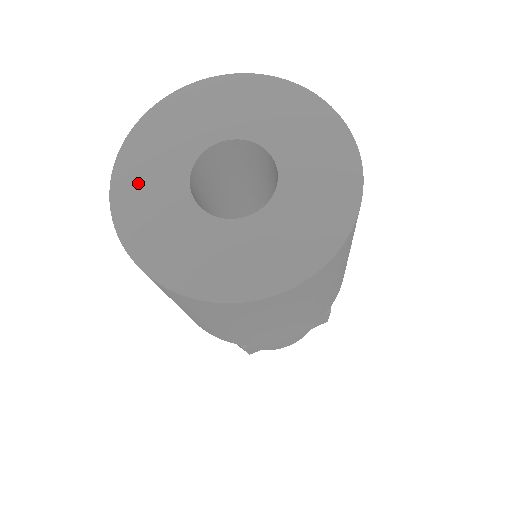
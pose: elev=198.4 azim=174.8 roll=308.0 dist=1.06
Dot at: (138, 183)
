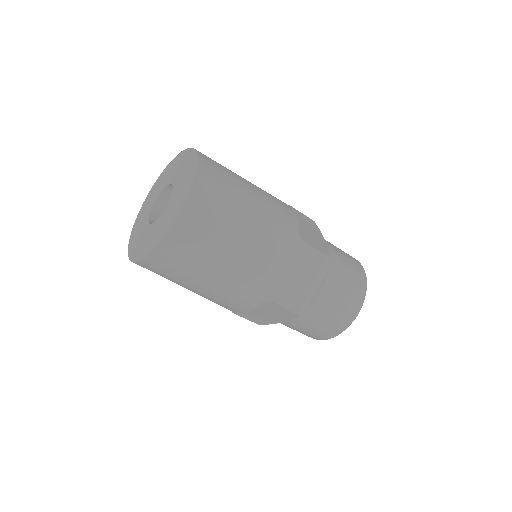
Dot at: (135, 241)
